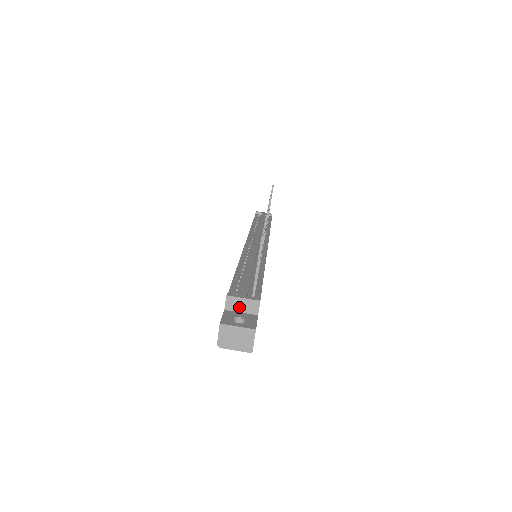
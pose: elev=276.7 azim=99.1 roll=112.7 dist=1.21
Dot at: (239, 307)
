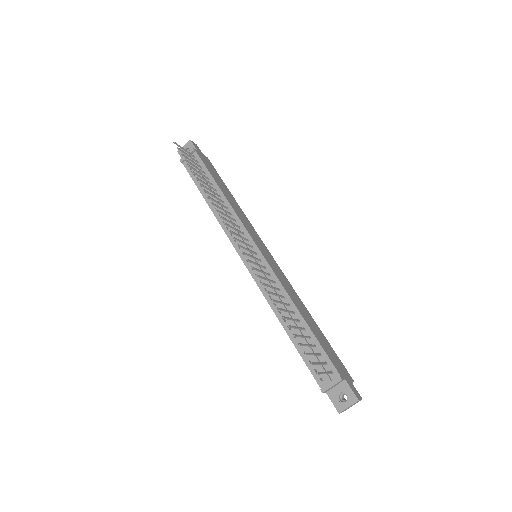
Dot at: (333, 387)
